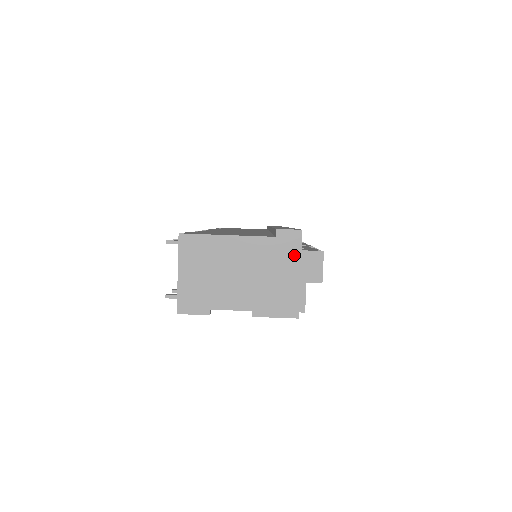
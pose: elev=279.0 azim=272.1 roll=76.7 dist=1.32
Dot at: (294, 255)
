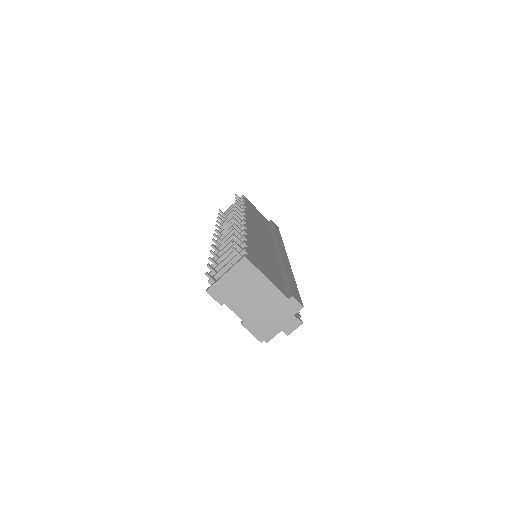
Dot at: (288, 314)
